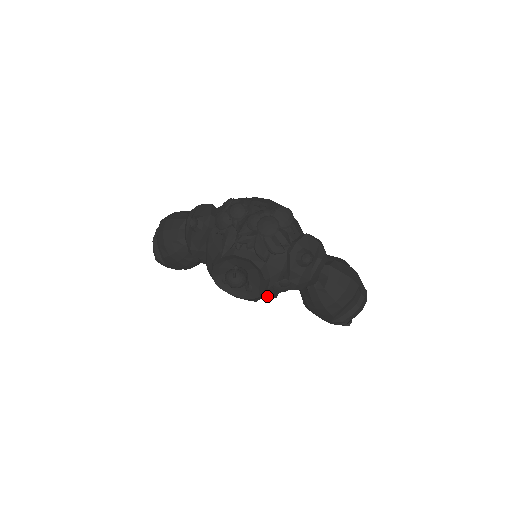
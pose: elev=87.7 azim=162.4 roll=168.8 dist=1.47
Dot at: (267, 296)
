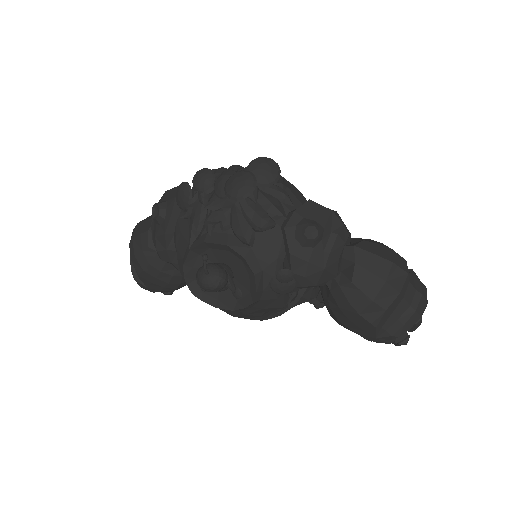
Dot at: (268, 304)
